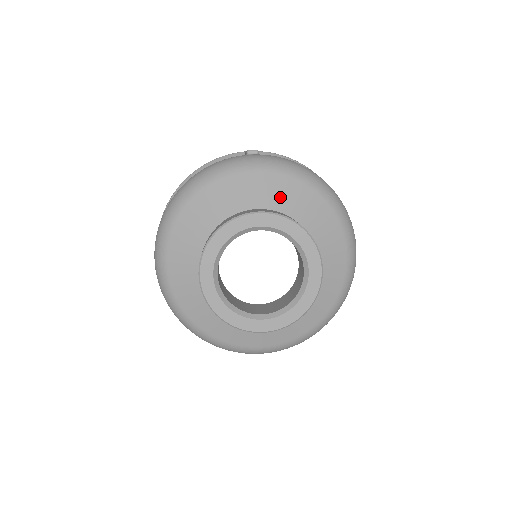
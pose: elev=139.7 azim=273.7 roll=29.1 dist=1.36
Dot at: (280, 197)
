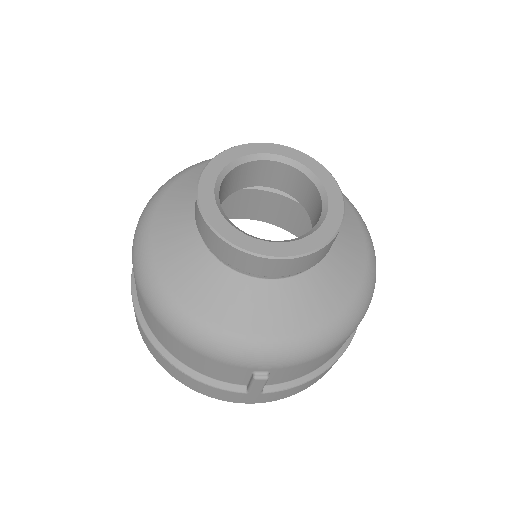
Dot at: occluded
